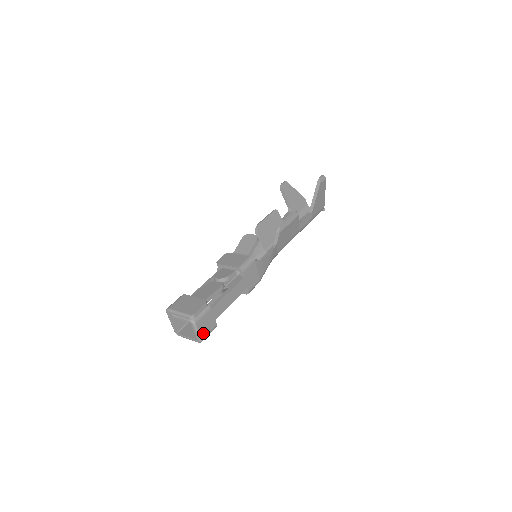
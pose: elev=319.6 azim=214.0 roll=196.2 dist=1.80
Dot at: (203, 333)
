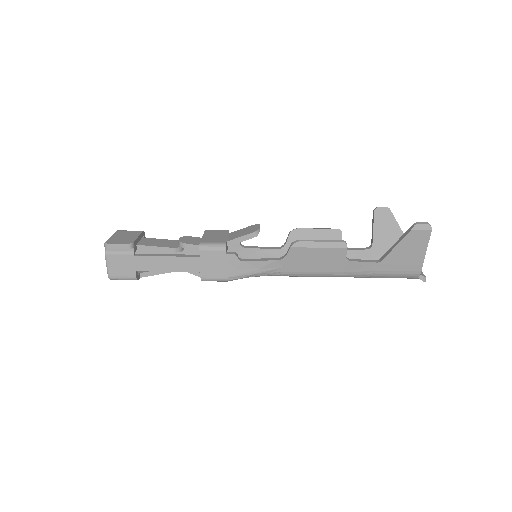
Dot at: (113, 271)
